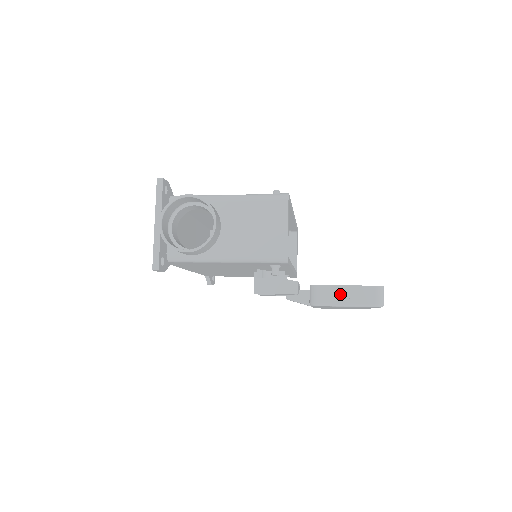
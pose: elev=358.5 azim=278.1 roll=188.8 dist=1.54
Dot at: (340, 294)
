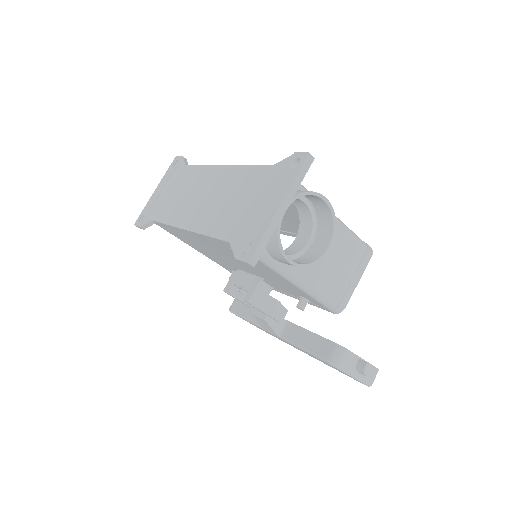
Dot at: (364, 370)
